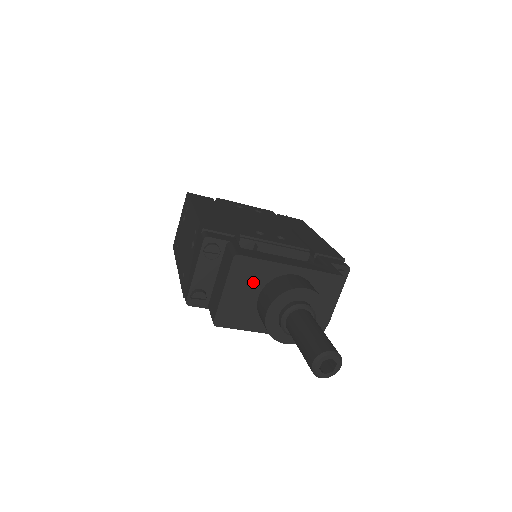
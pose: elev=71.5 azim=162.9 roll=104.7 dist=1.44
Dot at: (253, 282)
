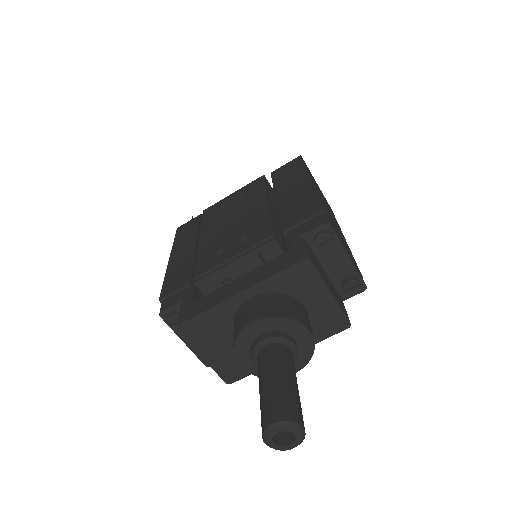
Dot at: (219, 333)
